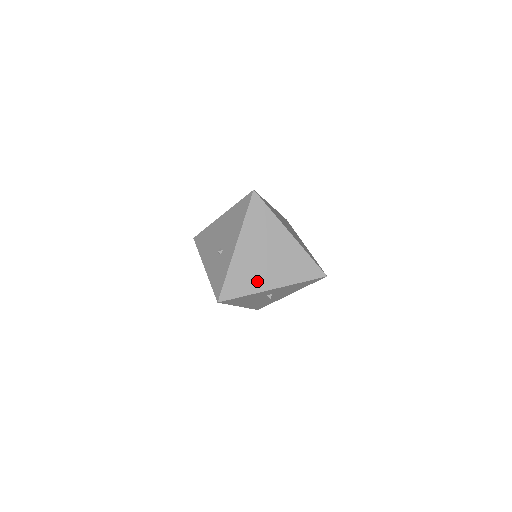
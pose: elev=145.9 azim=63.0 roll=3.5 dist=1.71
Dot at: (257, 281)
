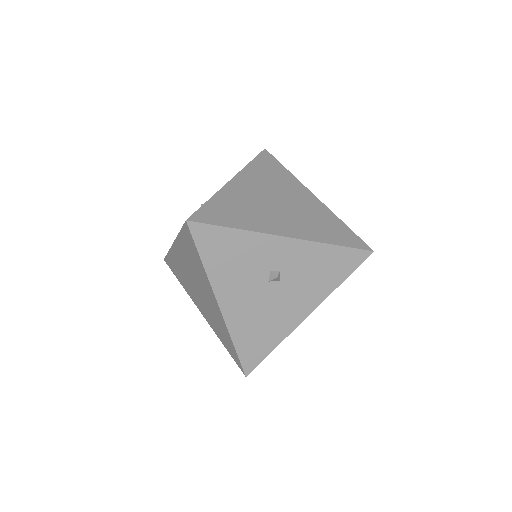
Dot at: (258, 220)
